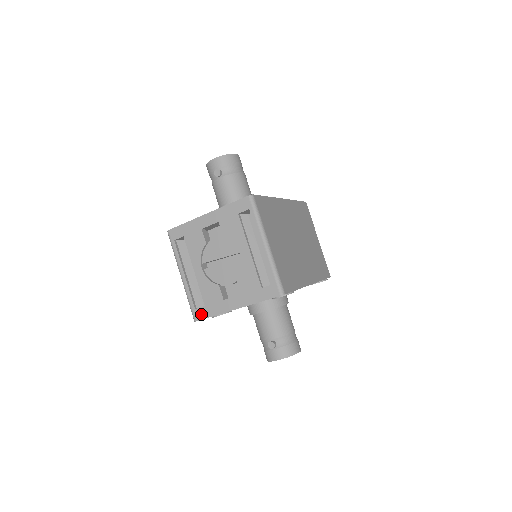
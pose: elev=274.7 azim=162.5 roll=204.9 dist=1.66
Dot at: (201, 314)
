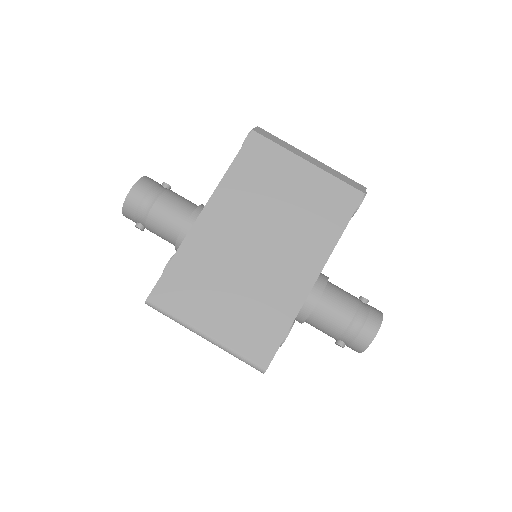
Dot at: occluded
